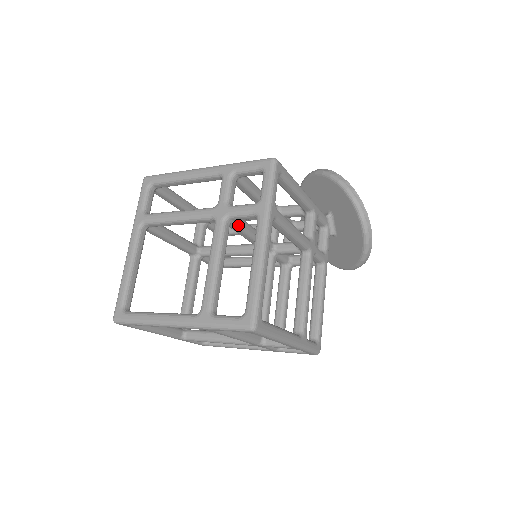
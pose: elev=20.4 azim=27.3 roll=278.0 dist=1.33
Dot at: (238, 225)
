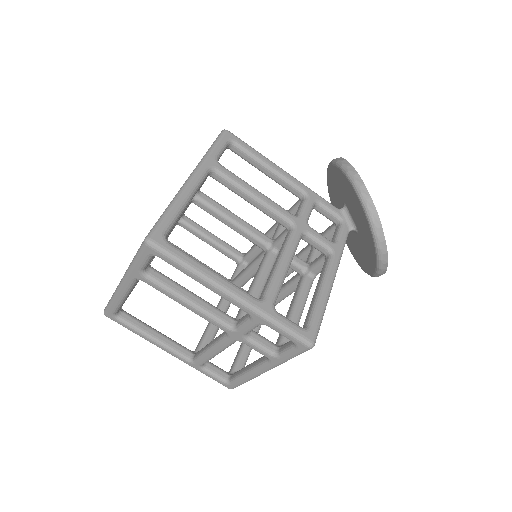
Dot at: (206, 203)
